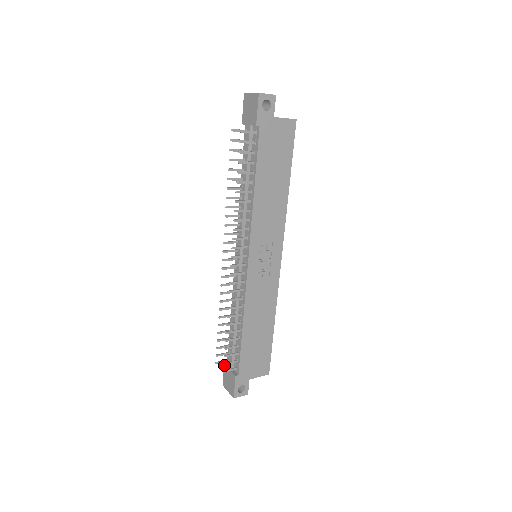
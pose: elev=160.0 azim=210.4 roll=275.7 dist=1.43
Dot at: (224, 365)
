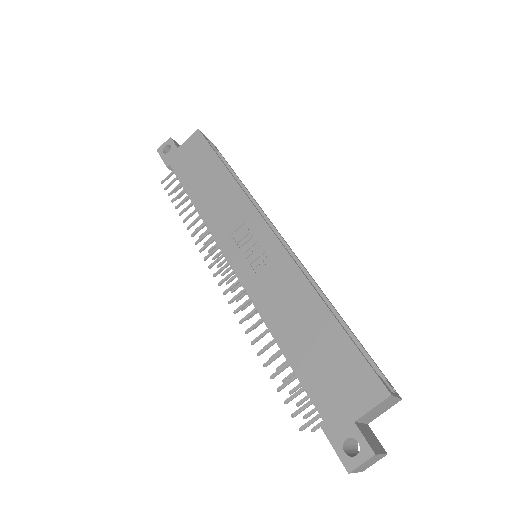
Dot at: occluded
